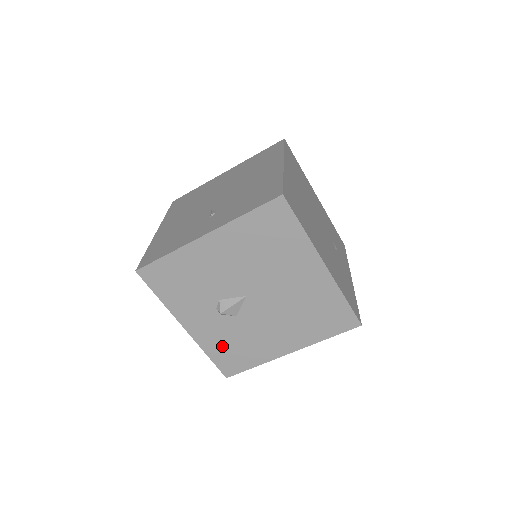
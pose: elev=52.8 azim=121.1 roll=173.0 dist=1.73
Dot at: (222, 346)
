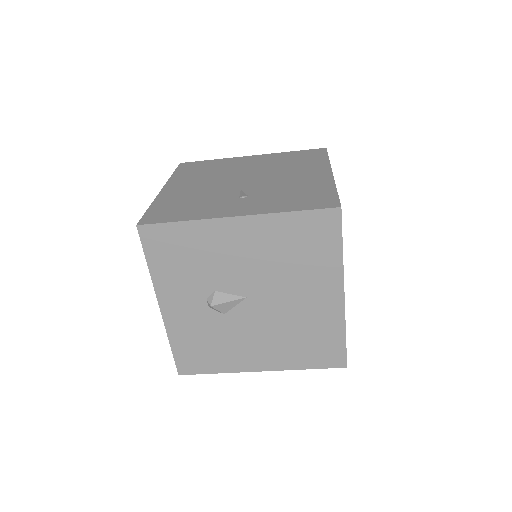
Dot at: (192, 340)
